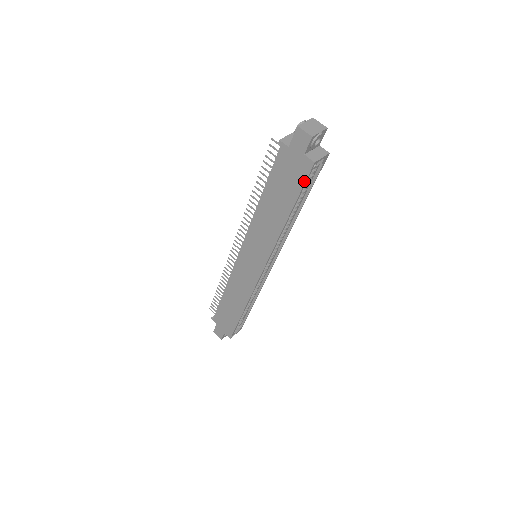
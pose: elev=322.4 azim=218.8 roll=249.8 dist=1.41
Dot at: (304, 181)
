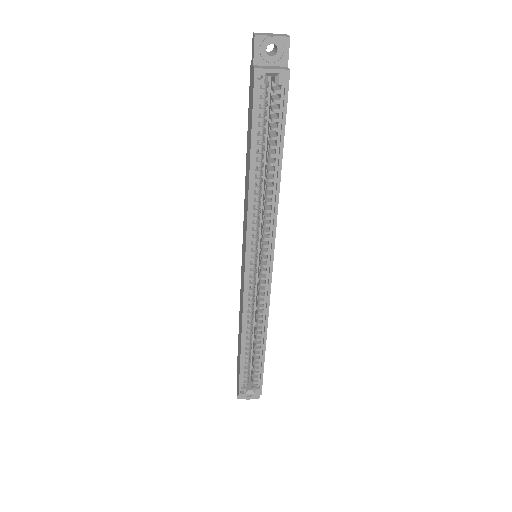
Dot at: (252, 103)
